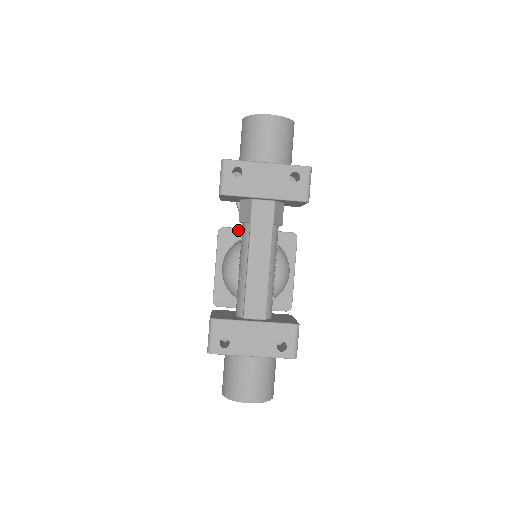
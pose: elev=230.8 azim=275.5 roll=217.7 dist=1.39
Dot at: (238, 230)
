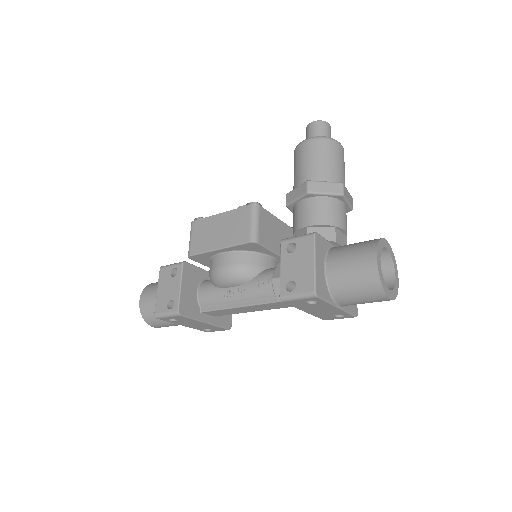
Dot at: (266, 249)
